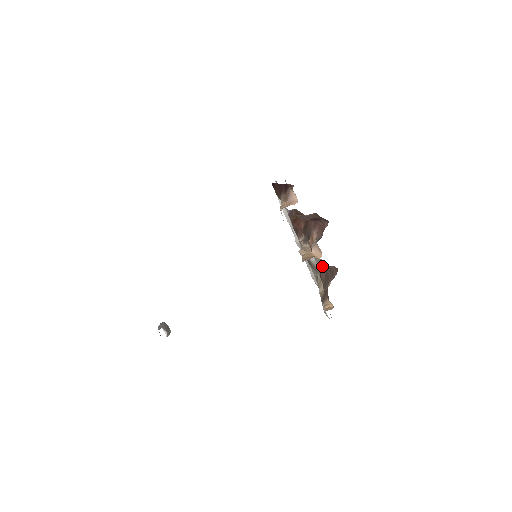
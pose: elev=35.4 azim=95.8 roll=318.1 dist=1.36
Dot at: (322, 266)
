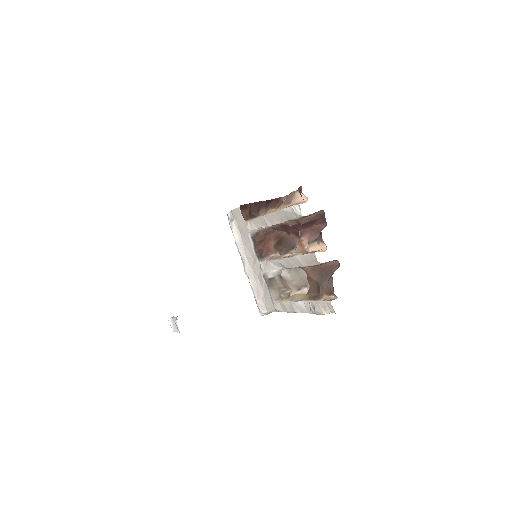
Dot at: (311, 268)
